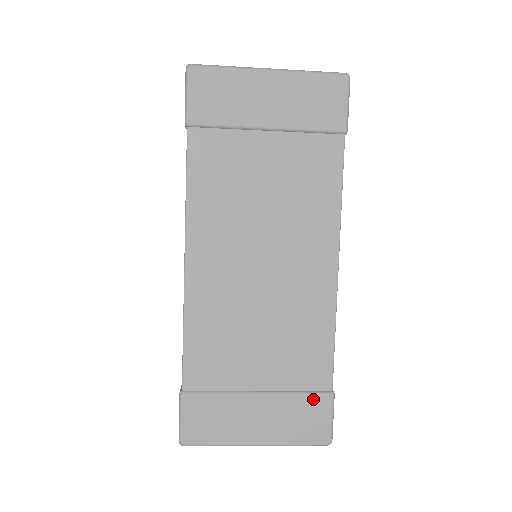
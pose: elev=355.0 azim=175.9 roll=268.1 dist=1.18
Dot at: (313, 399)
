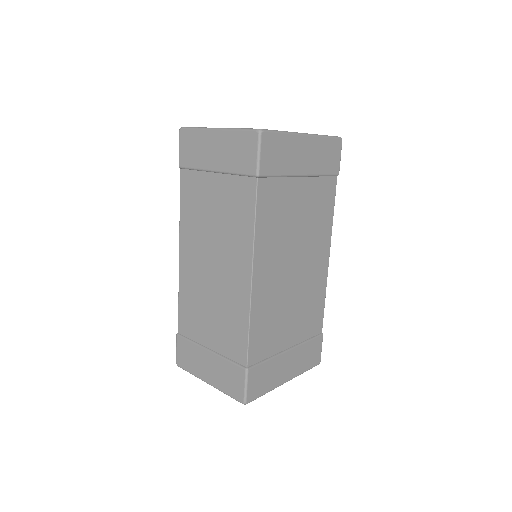
Dot at: (235, 368)
